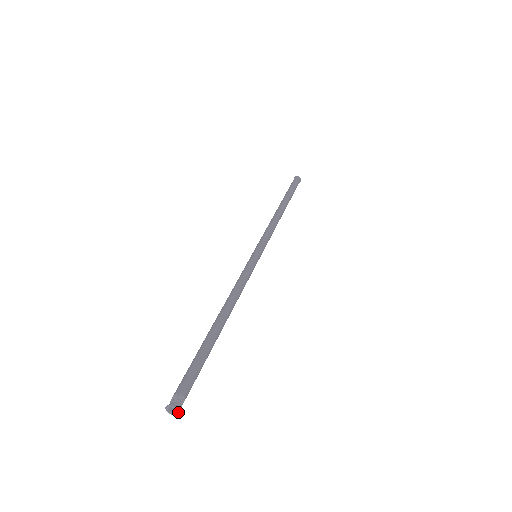
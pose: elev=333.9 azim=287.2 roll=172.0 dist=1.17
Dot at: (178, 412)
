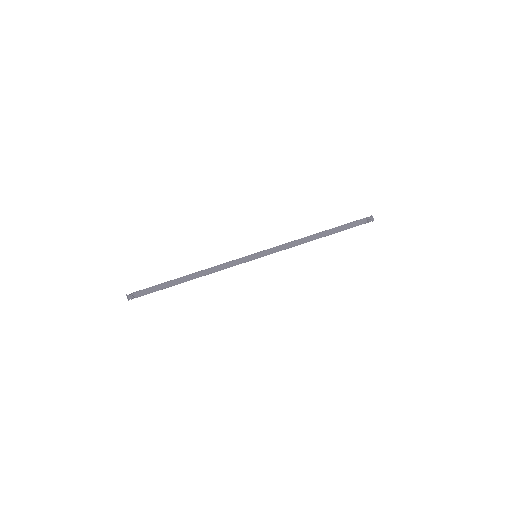
Dot at: occluded
